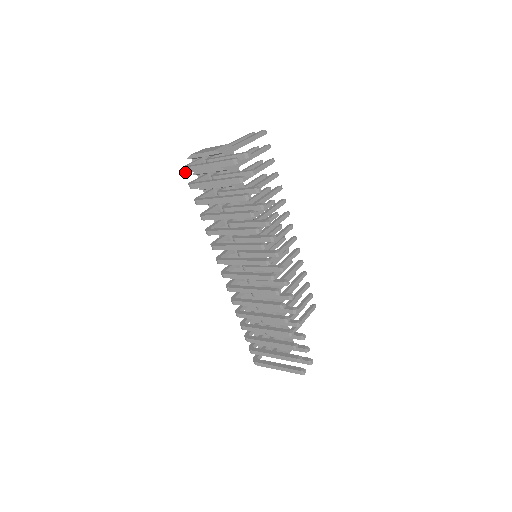
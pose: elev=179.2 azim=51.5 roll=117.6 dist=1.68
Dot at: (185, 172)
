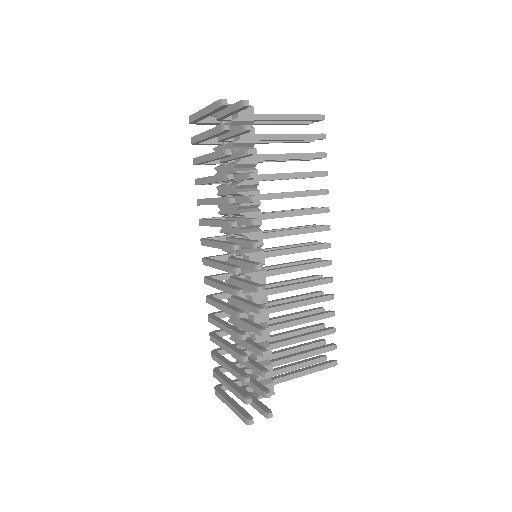
Dot at: (189, 122)
